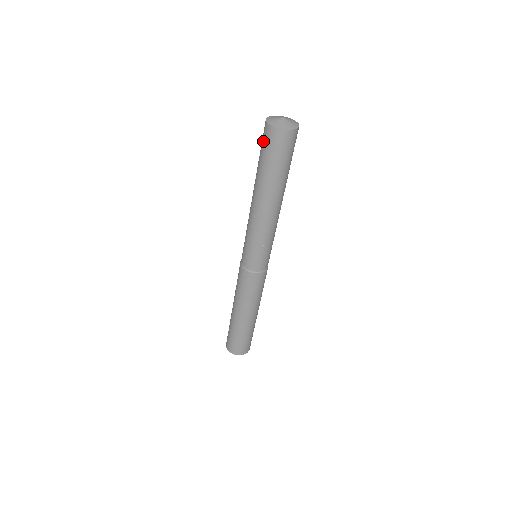
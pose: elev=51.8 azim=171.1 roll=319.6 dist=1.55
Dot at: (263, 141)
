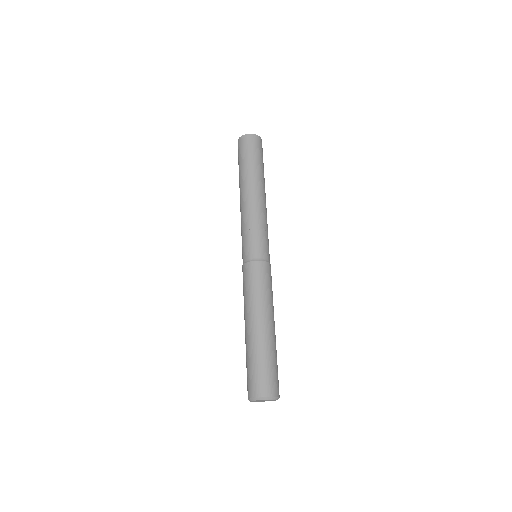
Dot at: (246, 147)
